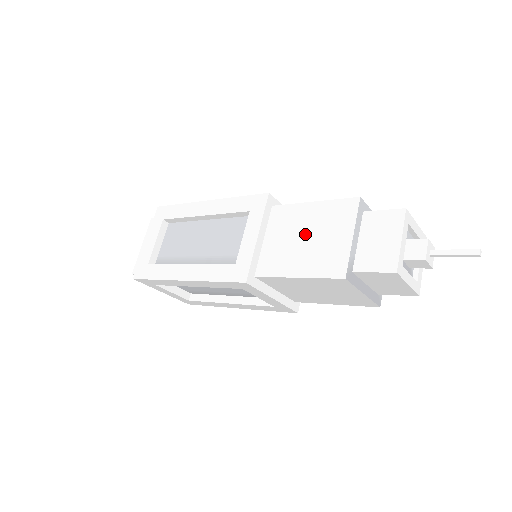
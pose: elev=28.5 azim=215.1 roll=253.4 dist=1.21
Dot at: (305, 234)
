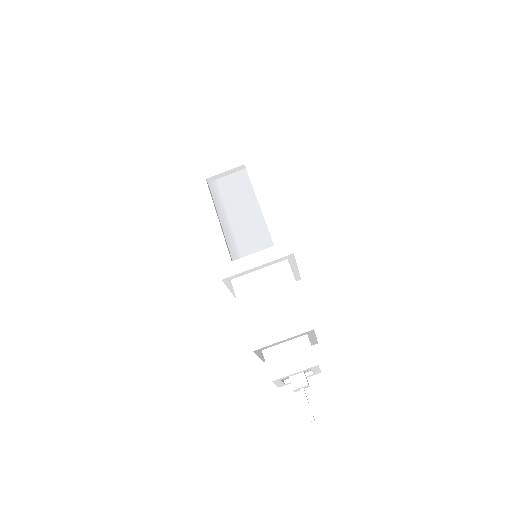
Dot at: (274, 302)
